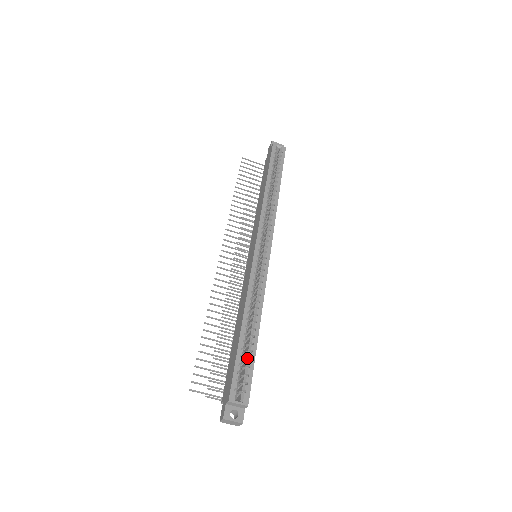
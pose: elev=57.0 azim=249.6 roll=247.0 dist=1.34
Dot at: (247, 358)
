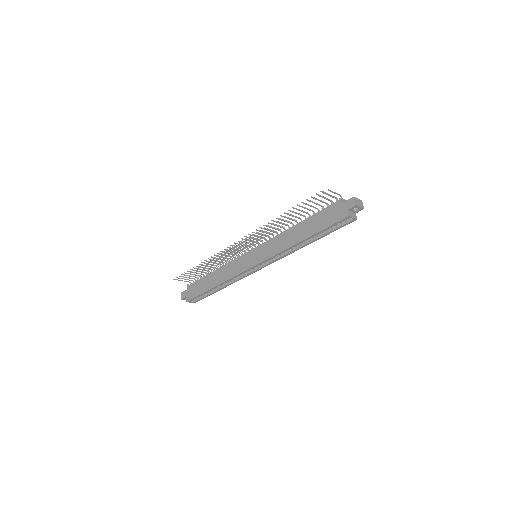
Dot at: (207, 293)
